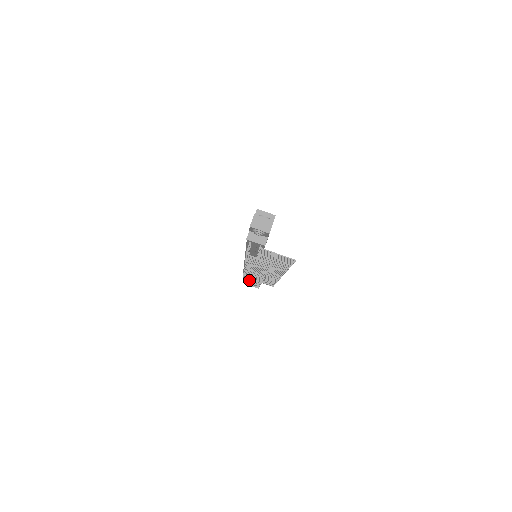
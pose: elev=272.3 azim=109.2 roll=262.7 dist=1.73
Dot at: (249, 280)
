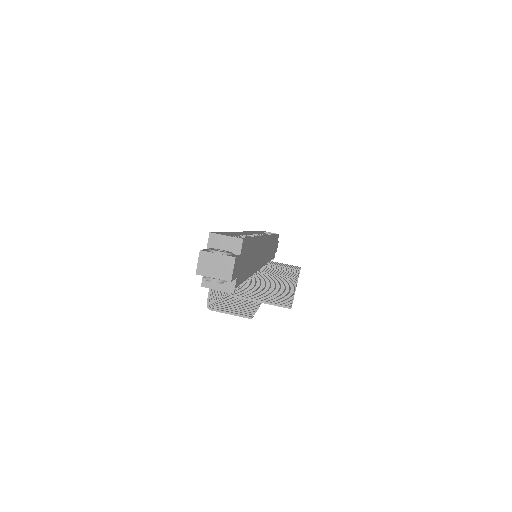
Dot at: occluded
